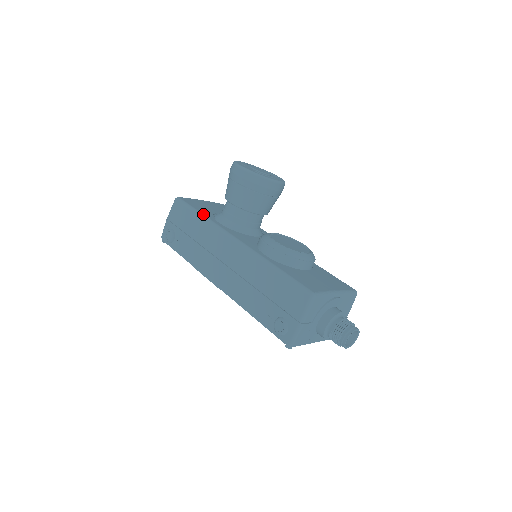
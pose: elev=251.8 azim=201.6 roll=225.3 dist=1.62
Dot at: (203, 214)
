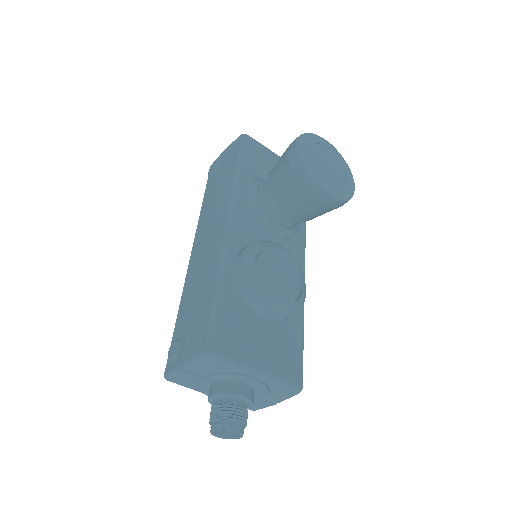
Dot at: (241, 170)
